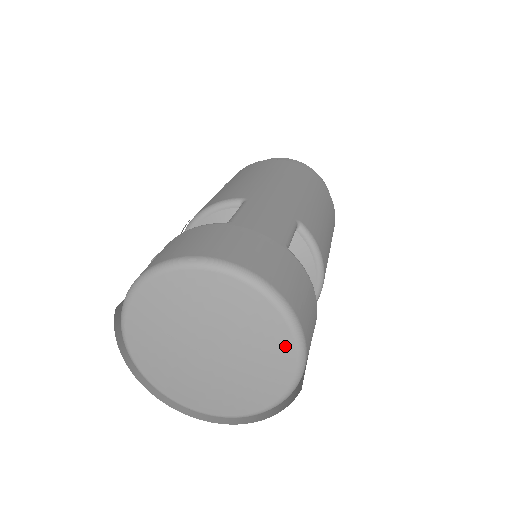
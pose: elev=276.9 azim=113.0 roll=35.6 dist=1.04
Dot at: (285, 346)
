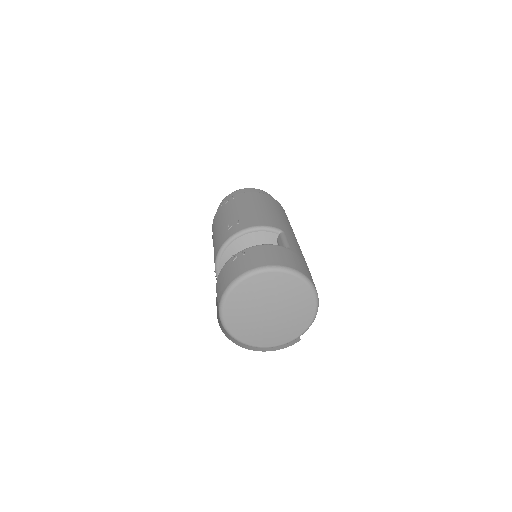
Dot at: (308, 319)
